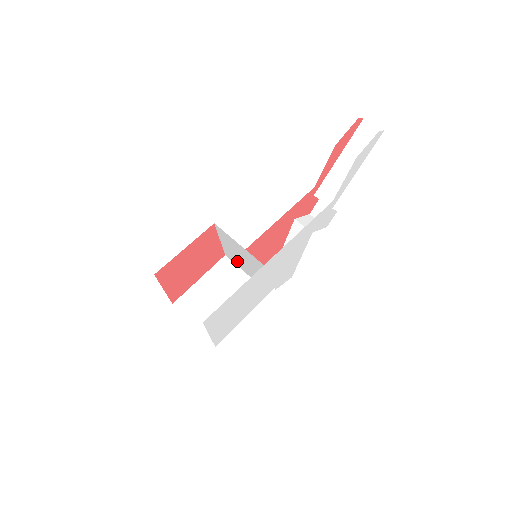
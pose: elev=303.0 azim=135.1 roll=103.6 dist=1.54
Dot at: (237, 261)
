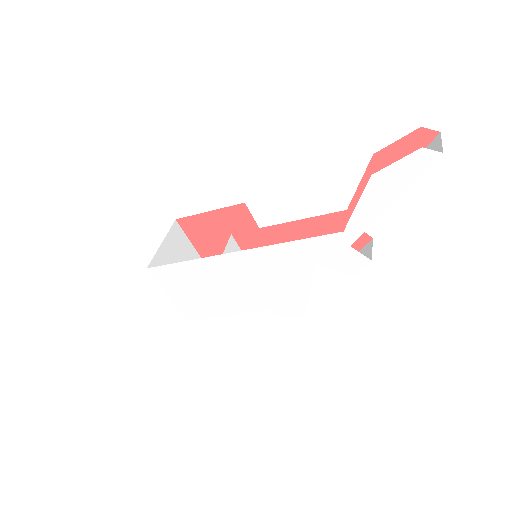
Dot at: occluded
